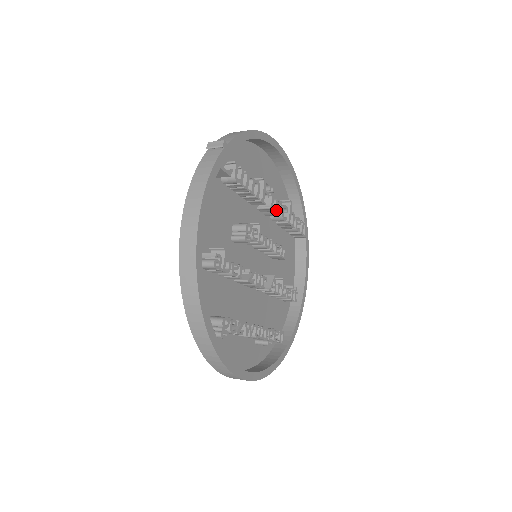
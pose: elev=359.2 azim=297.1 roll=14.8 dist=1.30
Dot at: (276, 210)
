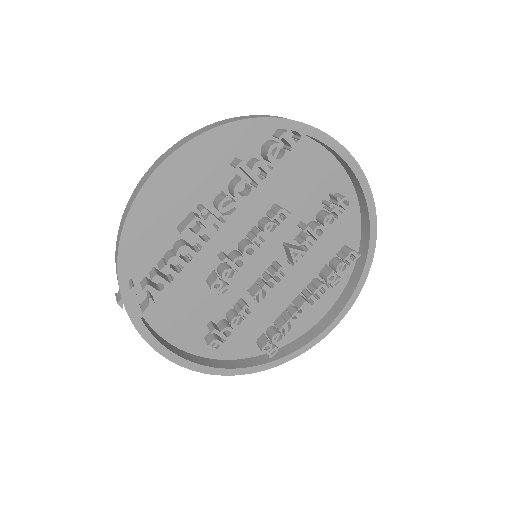
Dot at: (229, 215)
